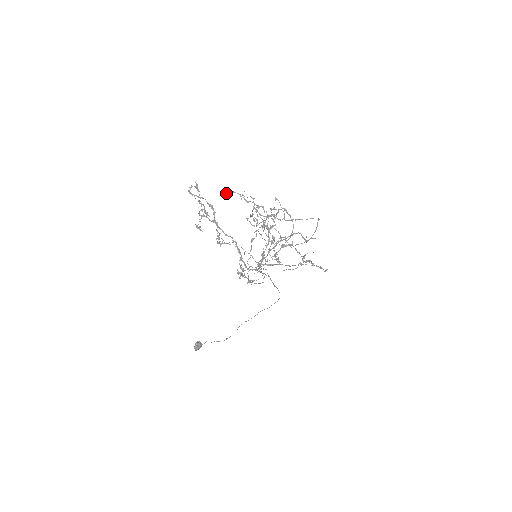
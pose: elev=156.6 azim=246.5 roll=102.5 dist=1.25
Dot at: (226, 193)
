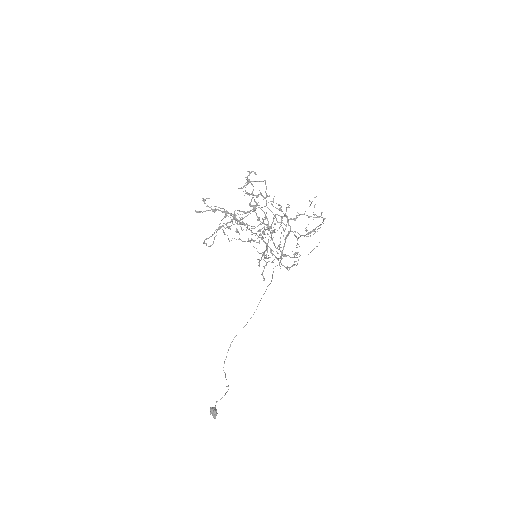
Dot at: (241, 188)
